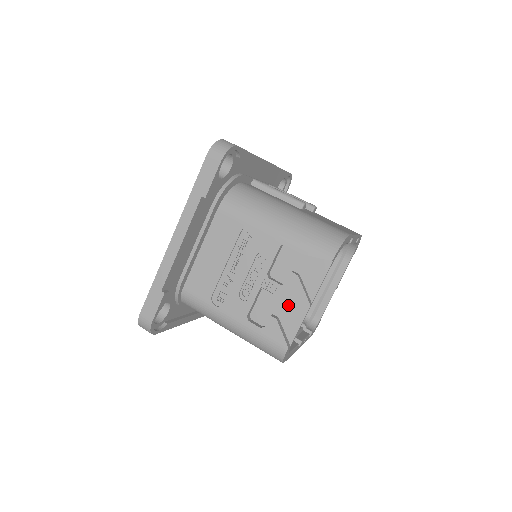
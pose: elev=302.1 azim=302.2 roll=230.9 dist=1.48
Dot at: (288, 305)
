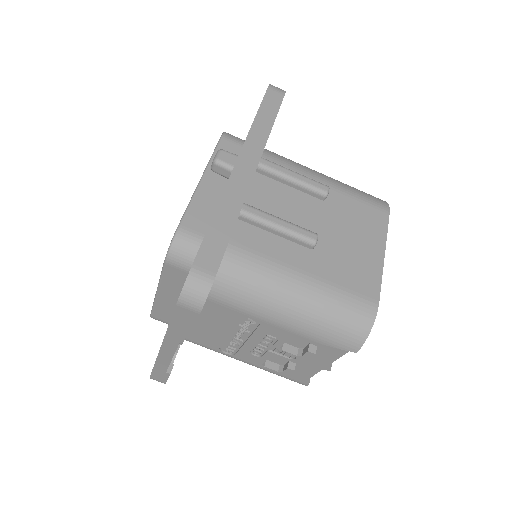
Dot at: occluded
